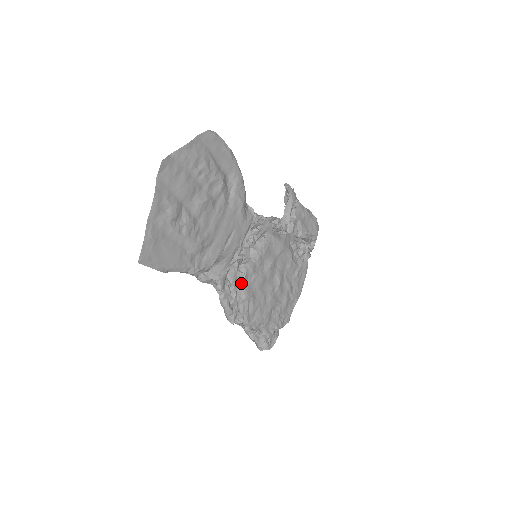
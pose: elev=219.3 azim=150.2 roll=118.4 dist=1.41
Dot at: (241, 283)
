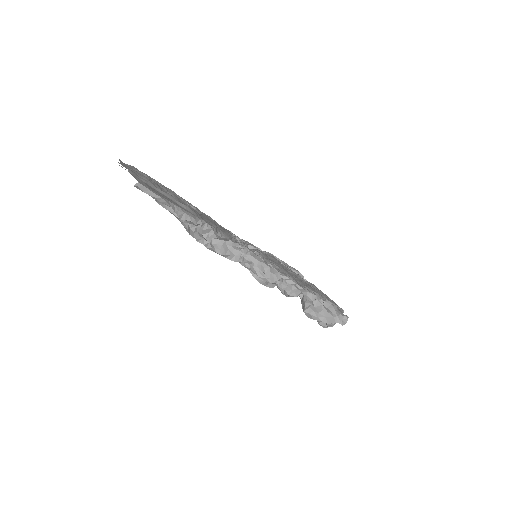
Dot at: occluded
